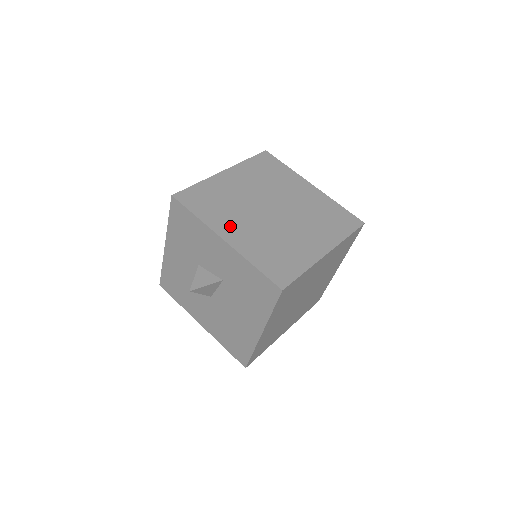
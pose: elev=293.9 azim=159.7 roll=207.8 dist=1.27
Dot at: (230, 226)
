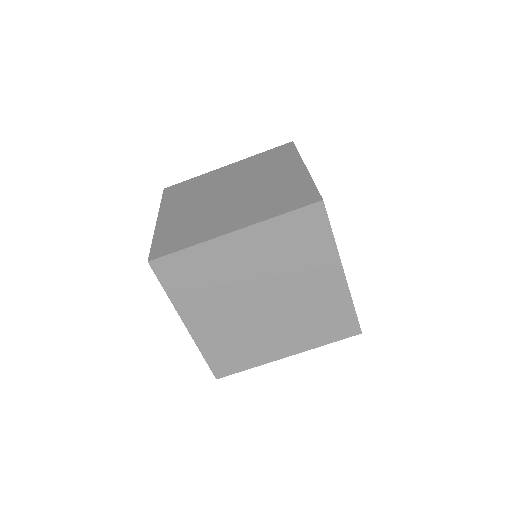
Dot at: (175, 209)
